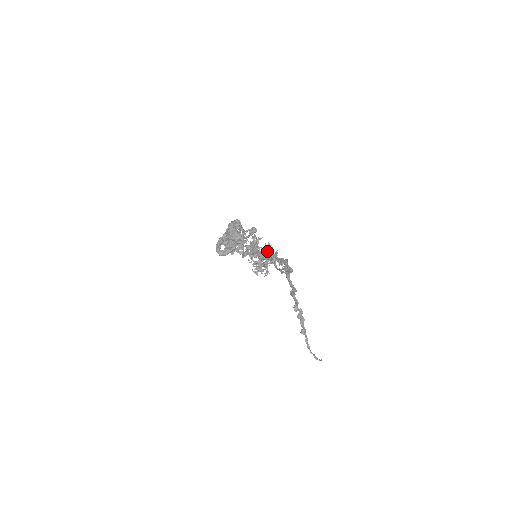
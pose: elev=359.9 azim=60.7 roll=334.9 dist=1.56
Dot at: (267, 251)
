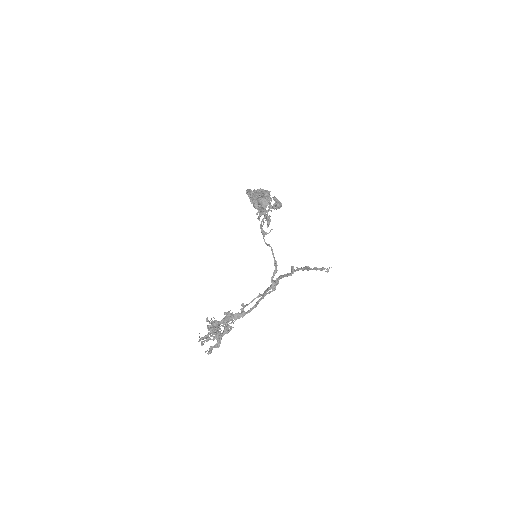
Dot at: (208, 351)
